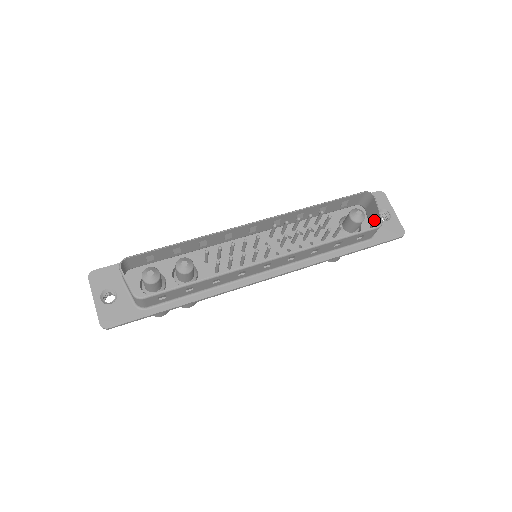
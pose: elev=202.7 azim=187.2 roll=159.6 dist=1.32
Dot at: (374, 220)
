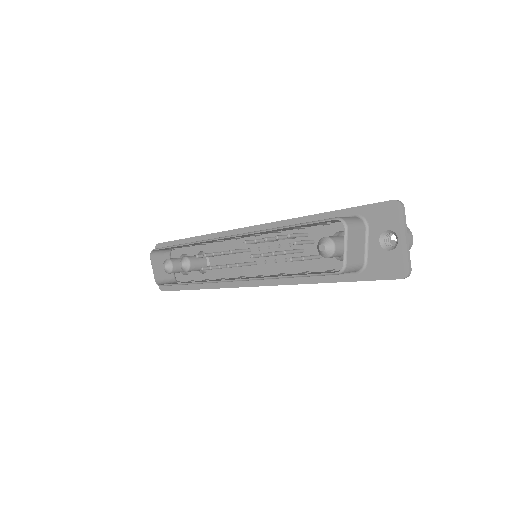
Dot at: (353, 254)
